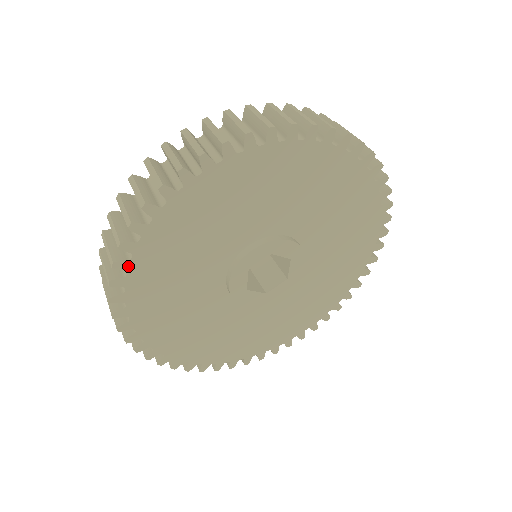
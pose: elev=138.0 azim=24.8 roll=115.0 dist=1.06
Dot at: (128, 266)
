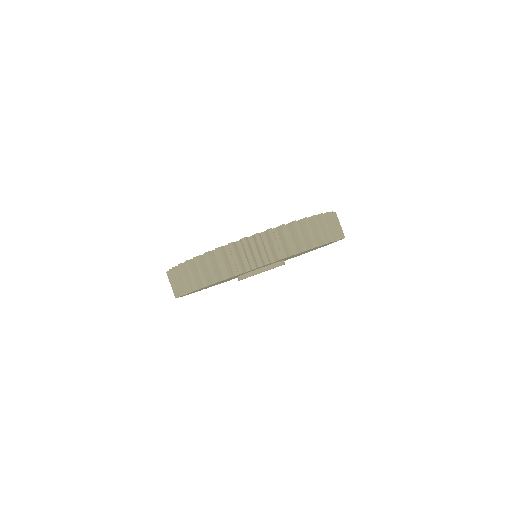
Dot at: occluded
